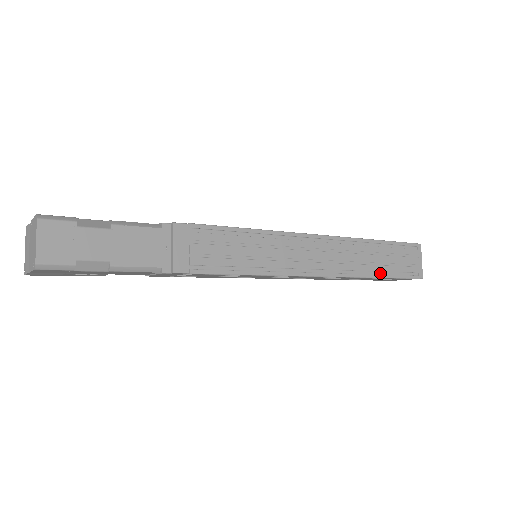
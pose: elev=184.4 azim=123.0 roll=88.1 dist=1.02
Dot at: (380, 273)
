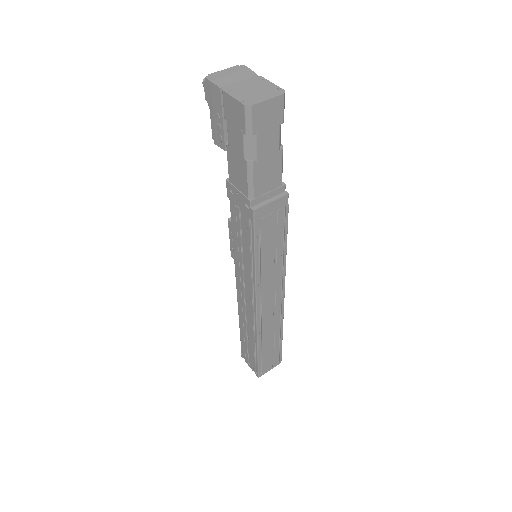
Dot at: (260, 348)
